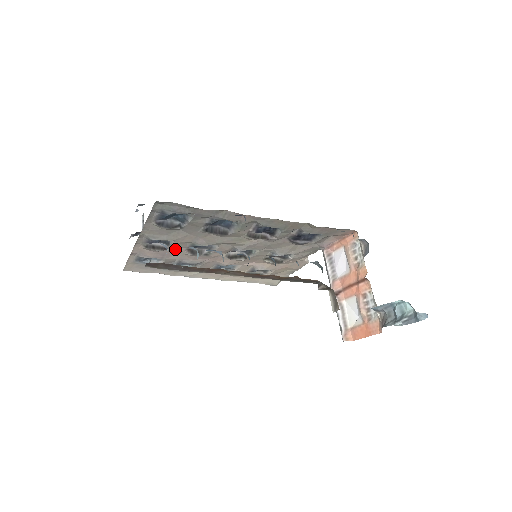
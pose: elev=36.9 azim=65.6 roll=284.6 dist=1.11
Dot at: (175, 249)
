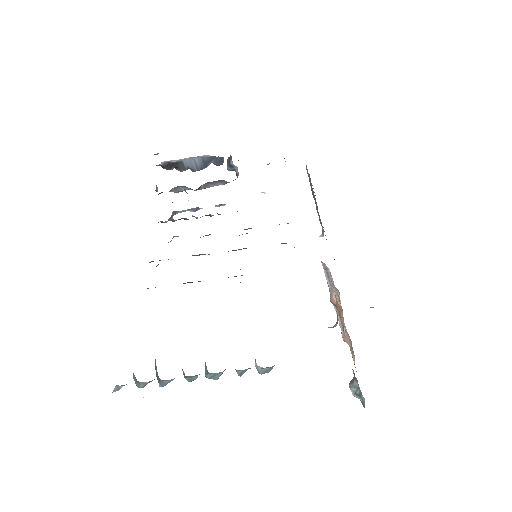
Dot at: occluded
